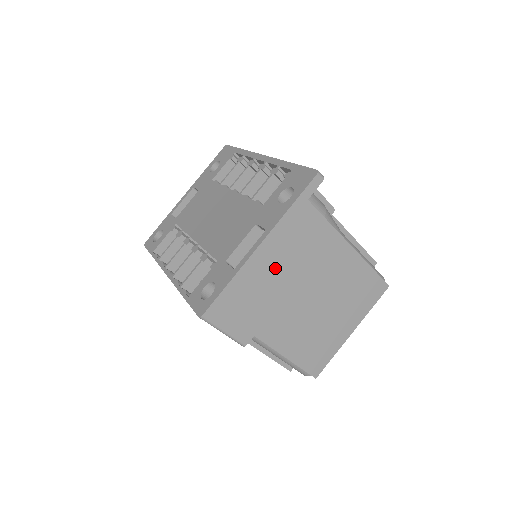
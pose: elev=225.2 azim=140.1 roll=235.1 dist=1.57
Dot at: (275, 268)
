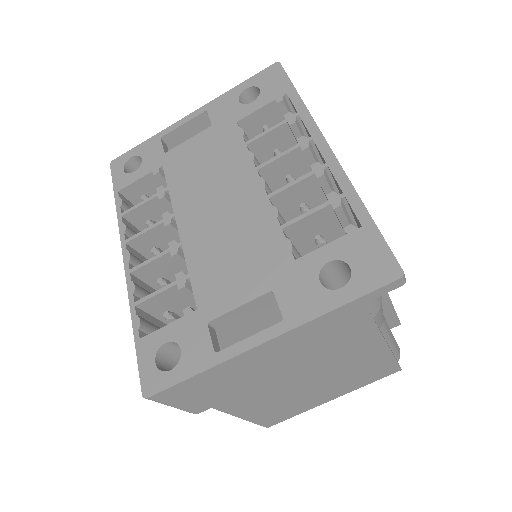
Dot at: (273, 360)
